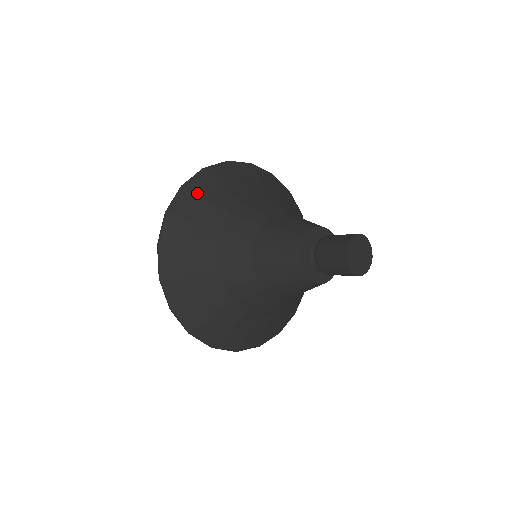
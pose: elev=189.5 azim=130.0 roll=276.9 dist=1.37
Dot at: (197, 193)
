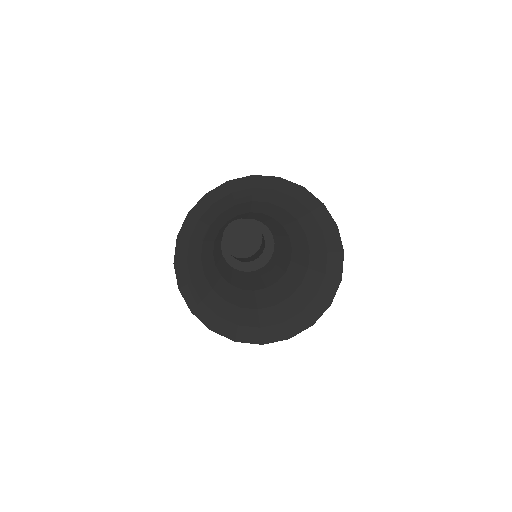
Dot at: (195, 216)
